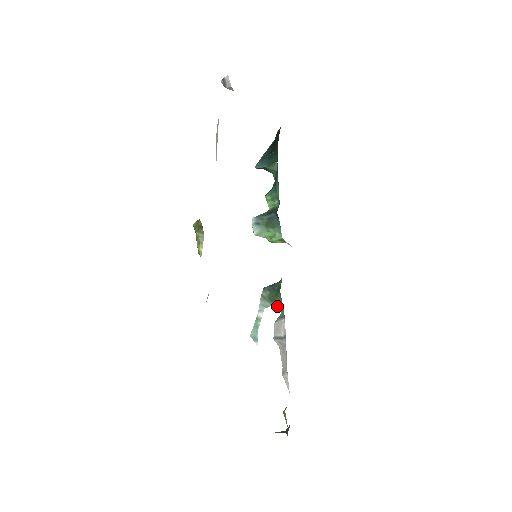
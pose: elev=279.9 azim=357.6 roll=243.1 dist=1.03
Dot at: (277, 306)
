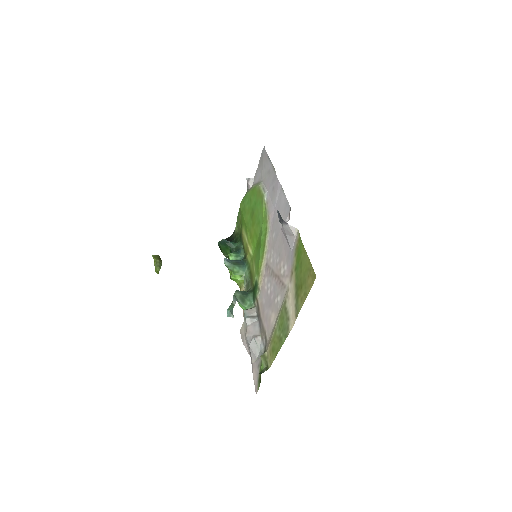
Dot at: (244, 304)
